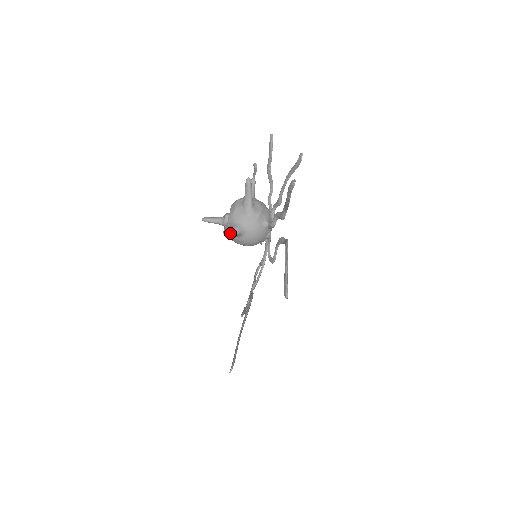
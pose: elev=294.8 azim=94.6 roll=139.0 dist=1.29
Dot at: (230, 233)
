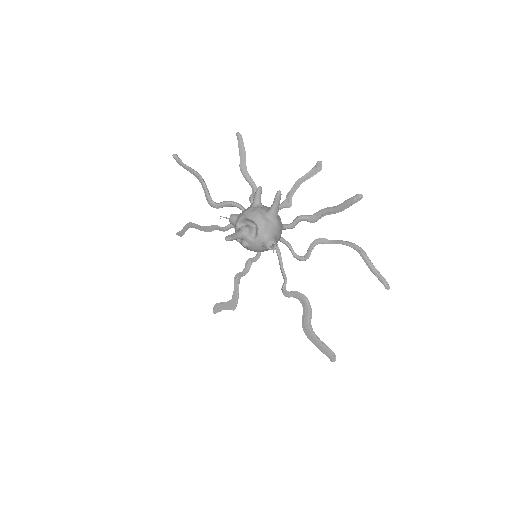
Dot at: (270, 246)
